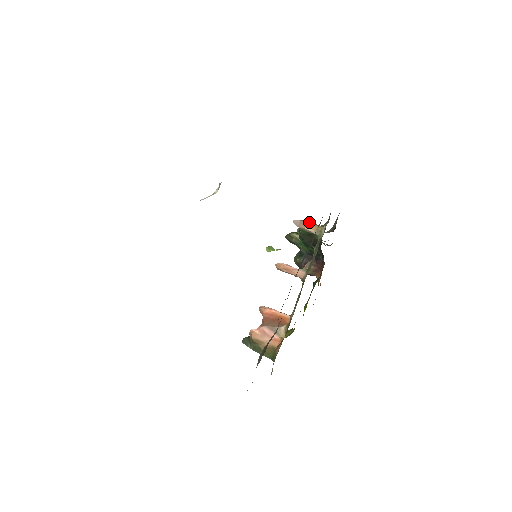
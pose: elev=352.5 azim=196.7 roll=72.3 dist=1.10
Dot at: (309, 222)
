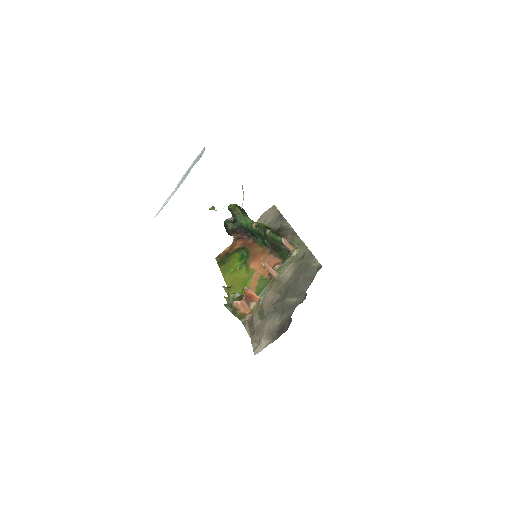
Dot at: occluded
